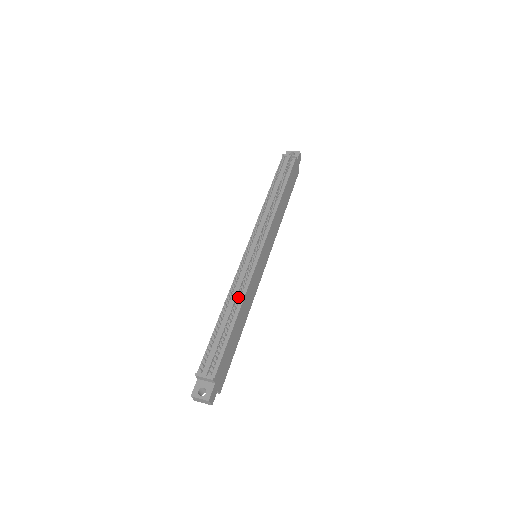
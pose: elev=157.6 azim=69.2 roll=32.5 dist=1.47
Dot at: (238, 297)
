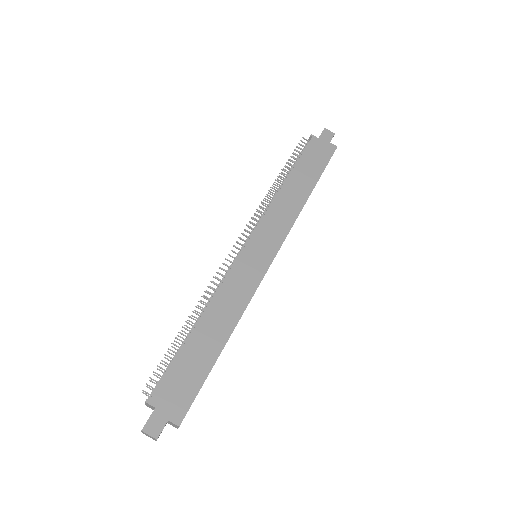
Dot at: (202, 303)
